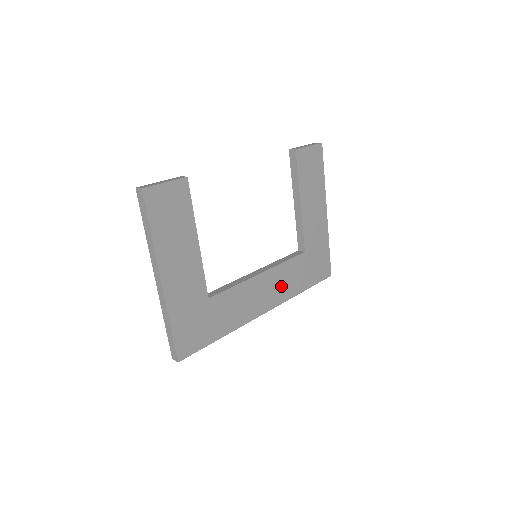
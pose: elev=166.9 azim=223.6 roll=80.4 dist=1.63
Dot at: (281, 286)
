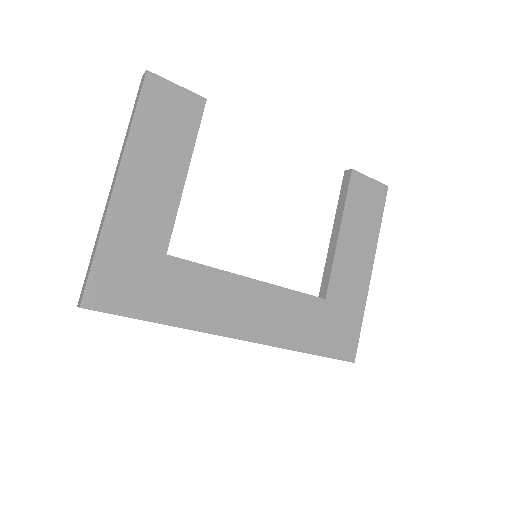
Dot at: (275, 319)
